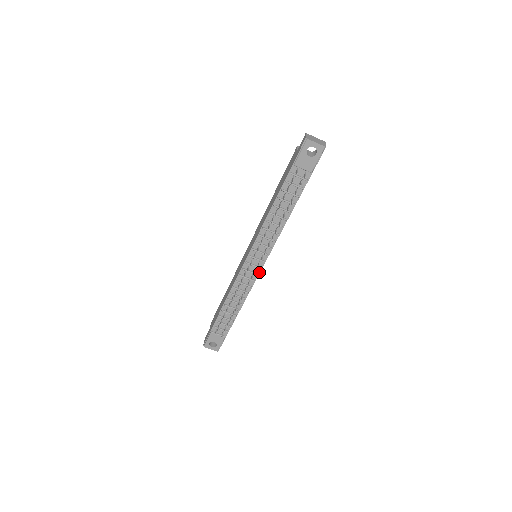
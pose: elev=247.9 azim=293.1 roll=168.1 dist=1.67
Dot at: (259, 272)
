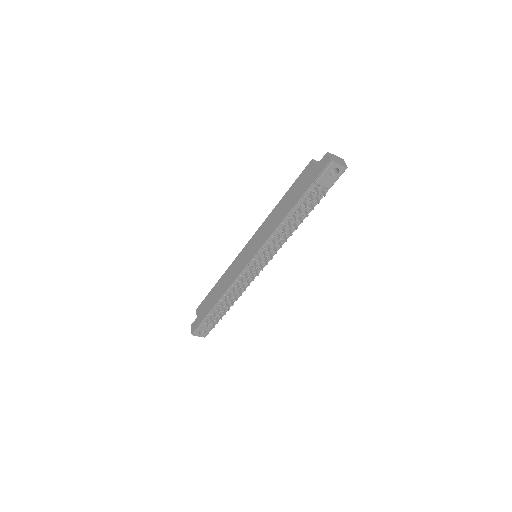
Dot at: (259, 271)
